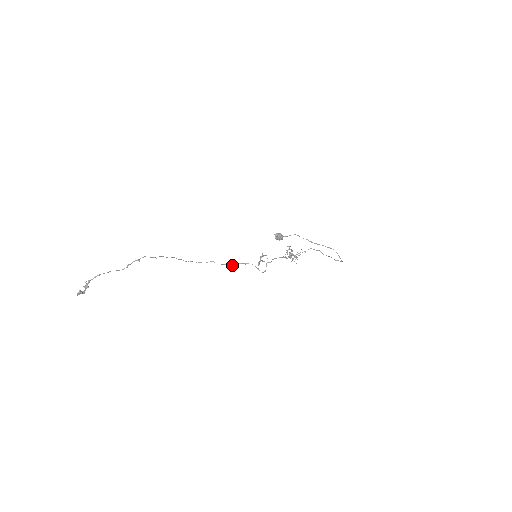
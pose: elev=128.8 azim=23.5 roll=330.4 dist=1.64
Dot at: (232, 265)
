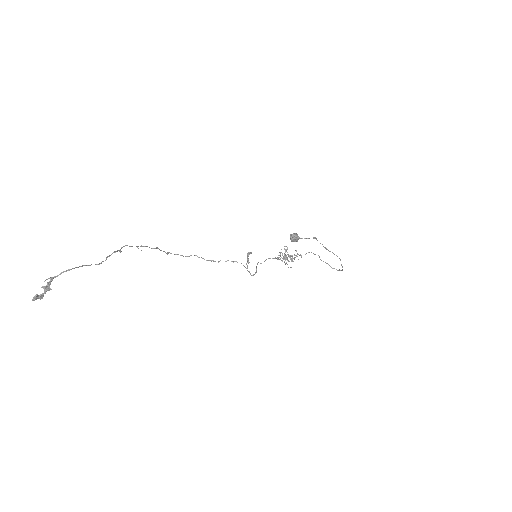
Dot at: (218, 262)
